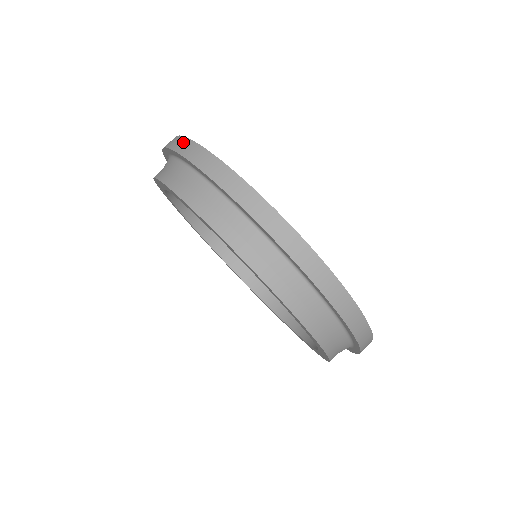
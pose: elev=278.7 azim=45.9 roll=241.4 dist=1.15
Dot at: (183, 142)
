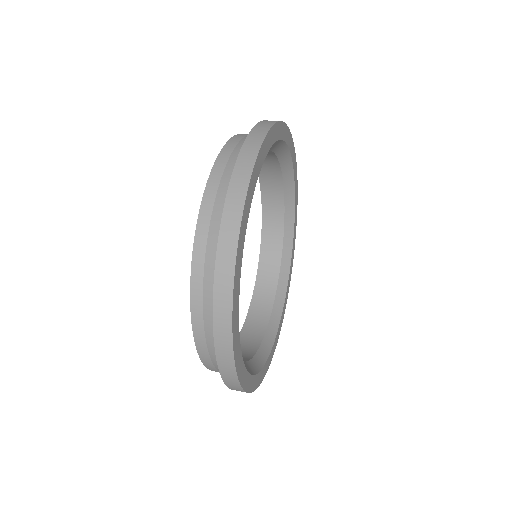
Dot at: occluded
